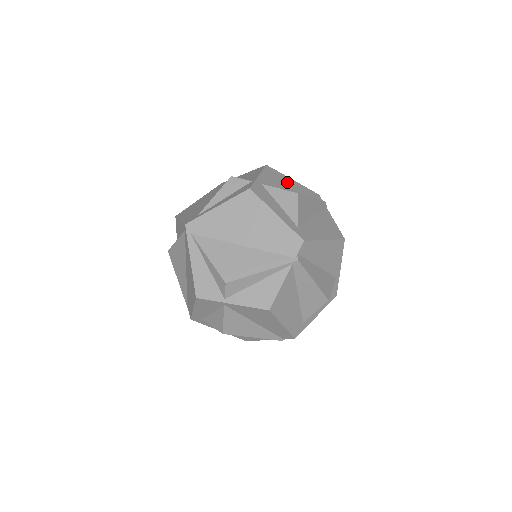
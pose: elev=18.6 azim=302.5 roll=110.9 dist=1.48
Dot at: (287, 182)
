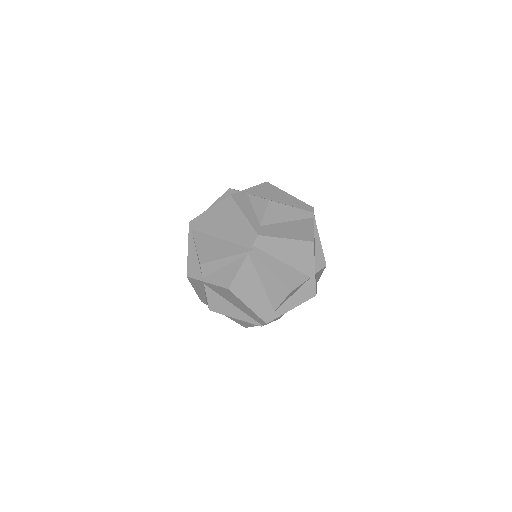
Dot at: (280, 195)
